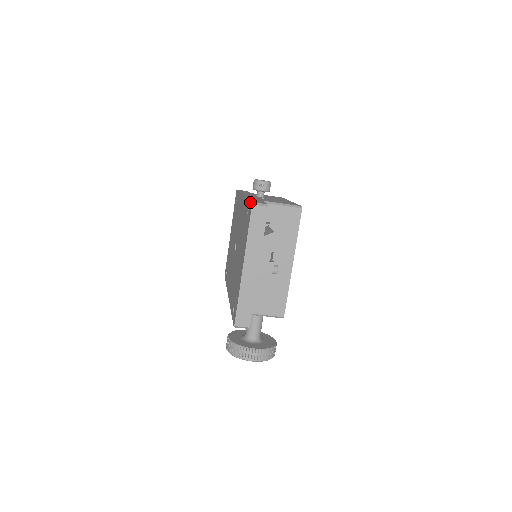
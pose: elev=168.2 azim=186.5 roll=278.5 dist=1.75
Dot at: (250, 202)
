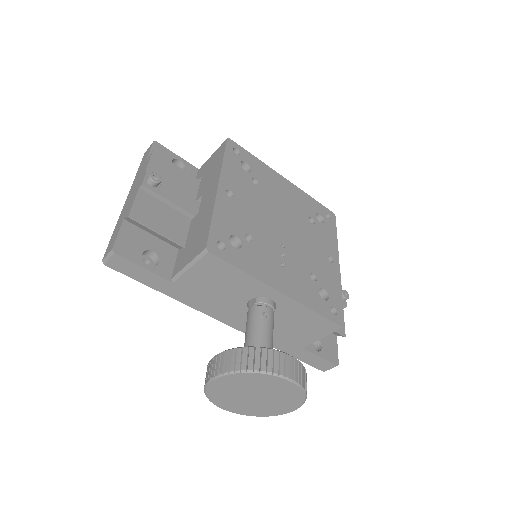
Dot at: occluded
